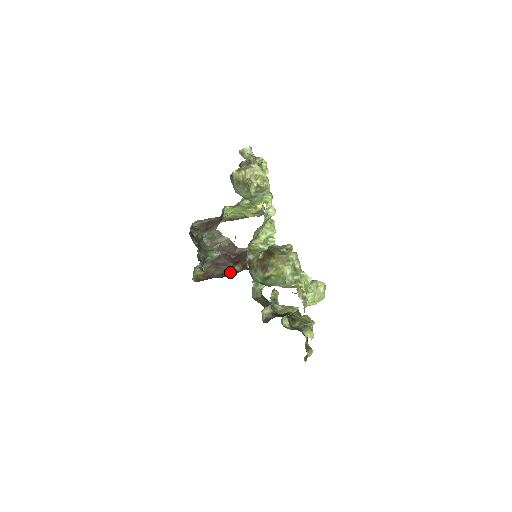
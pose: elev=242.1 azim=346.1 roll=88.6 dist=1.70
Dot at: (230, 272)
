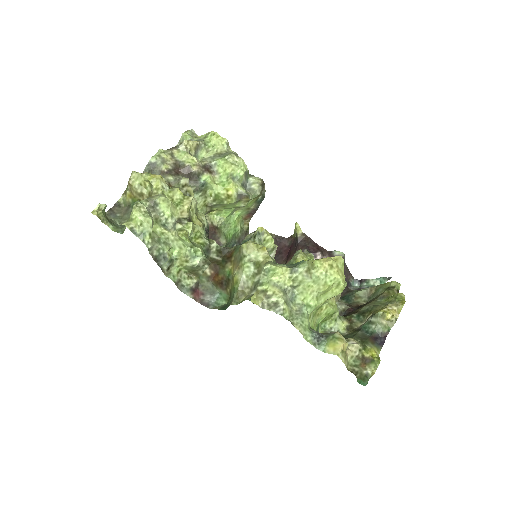
Dot at: occluded
